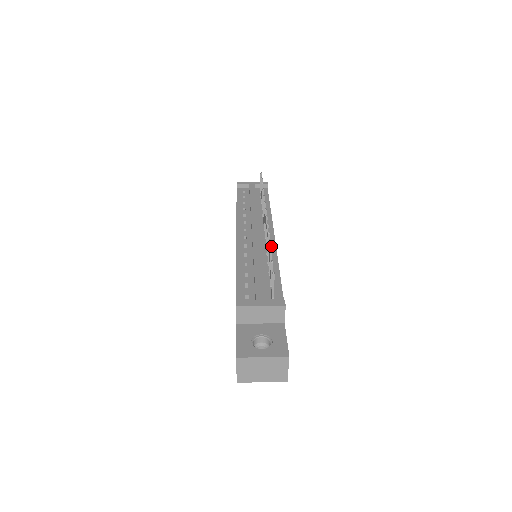
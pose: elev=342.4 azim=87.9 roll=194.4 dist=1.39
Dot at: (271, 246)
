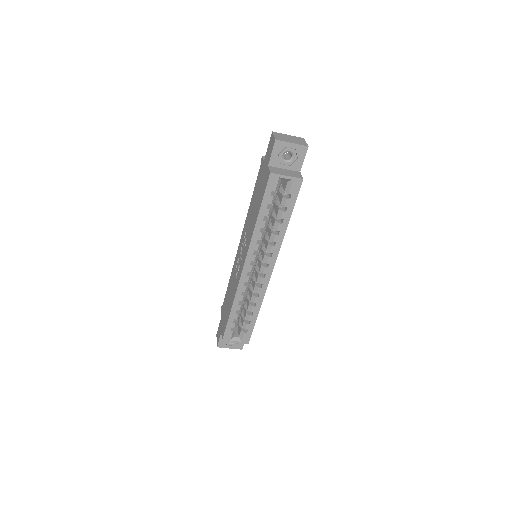
Dot at: occluded
